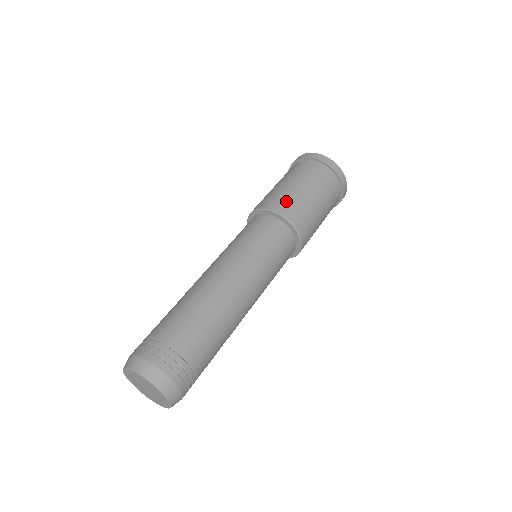
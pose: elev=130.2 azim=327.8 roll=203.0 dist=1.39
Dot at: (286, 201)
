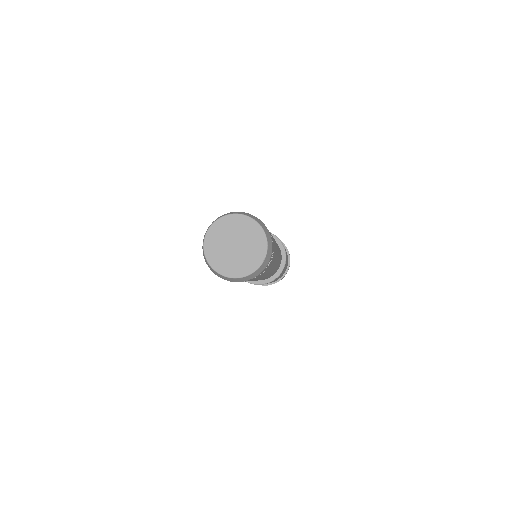
Dot at: occluded
